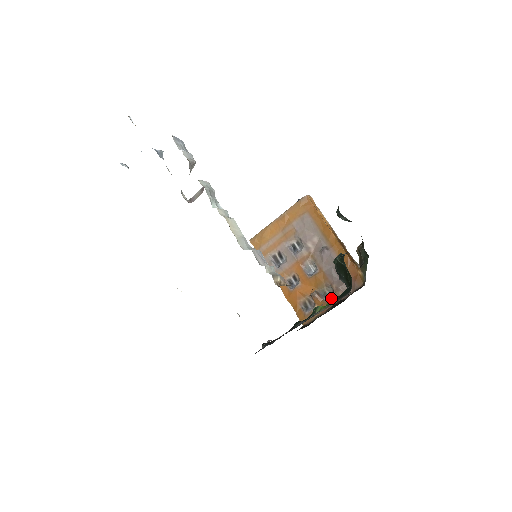
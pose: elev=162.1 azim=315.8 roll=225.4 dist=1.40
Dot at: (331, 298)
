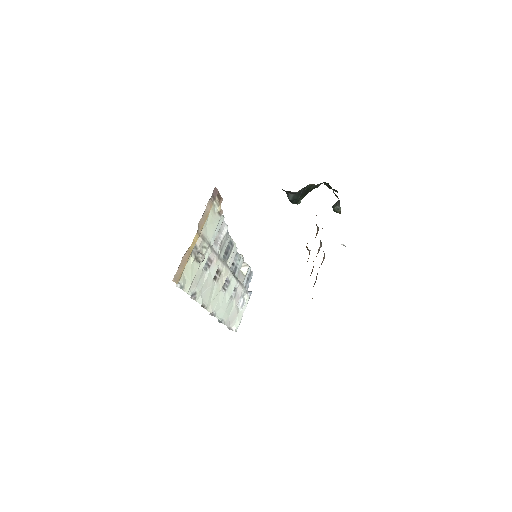
Dot at: occluded
